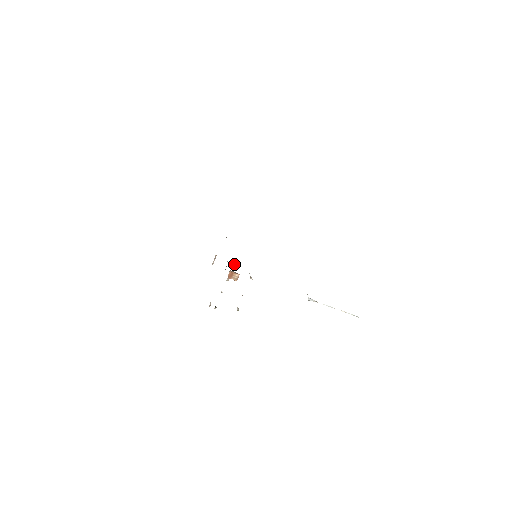
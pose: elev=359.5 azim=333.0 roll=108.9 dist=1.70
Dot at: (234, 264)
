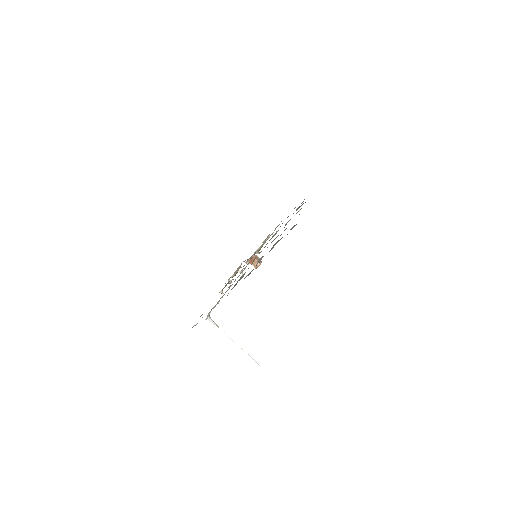
Dot at: (257, 253)
